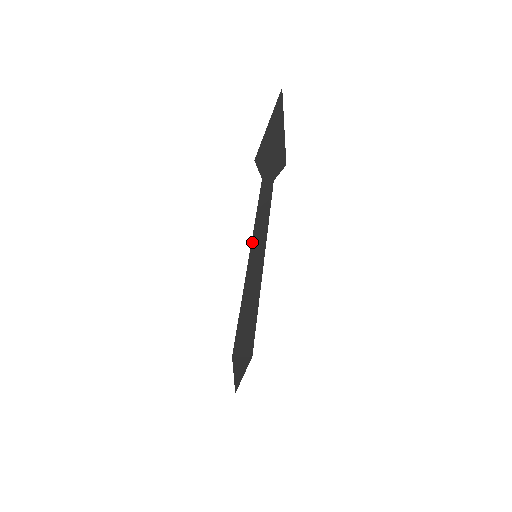
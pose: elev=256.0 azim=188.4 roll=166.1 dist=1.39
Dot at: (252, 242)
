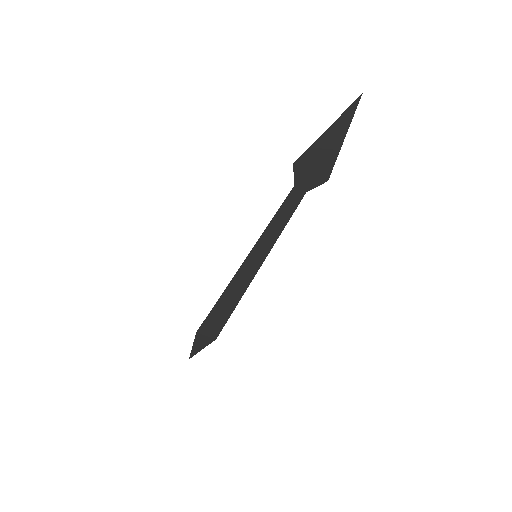
Dot at: (257, 243)
